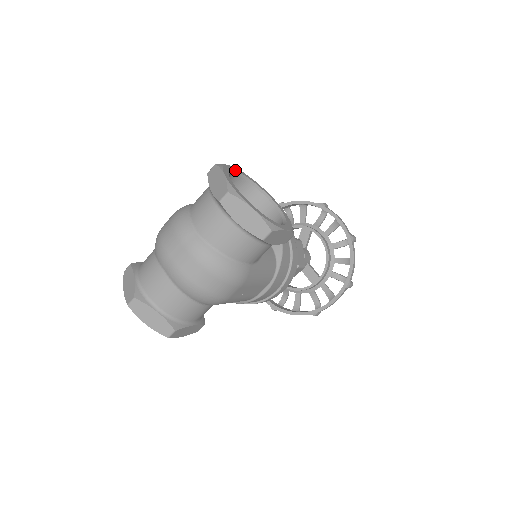
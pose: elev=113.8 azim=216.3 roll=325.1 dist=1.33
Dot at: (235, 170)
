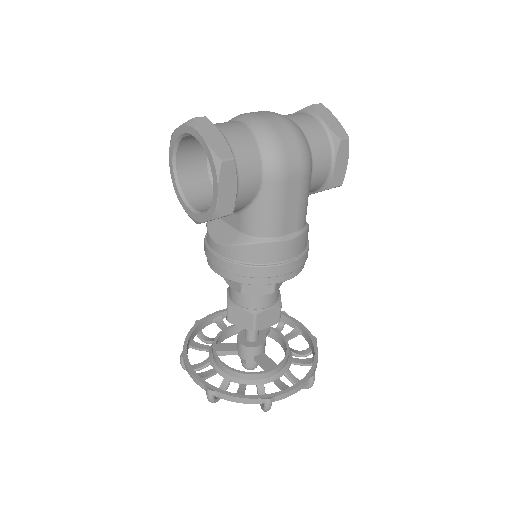
Dot at: occluded
